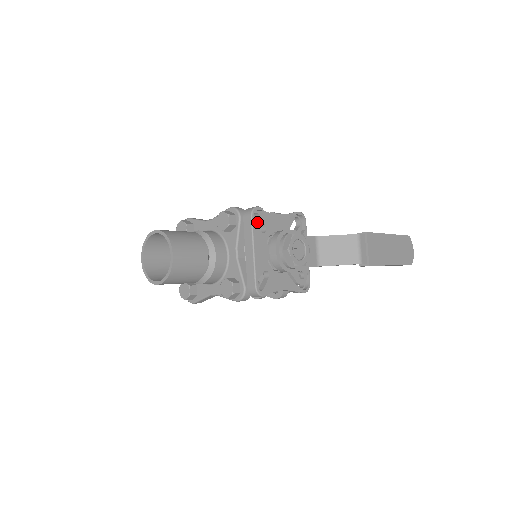
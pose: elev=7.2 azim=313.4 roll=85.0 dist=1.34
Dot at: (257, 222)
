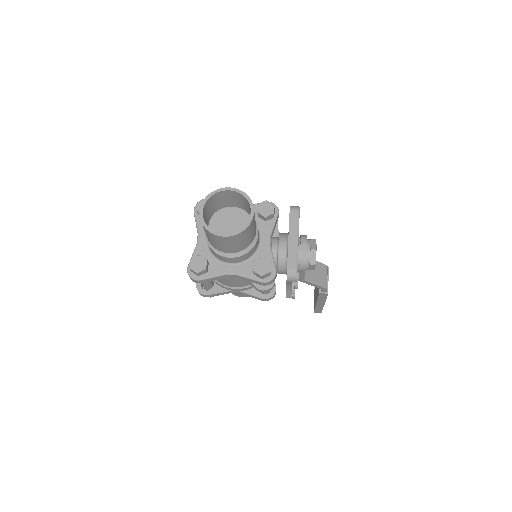
Dot at: occluded
